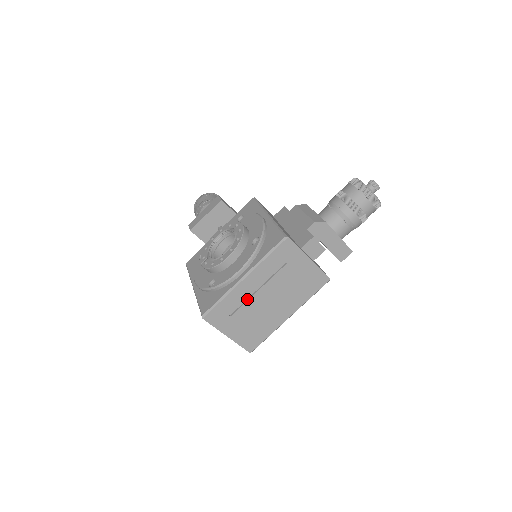
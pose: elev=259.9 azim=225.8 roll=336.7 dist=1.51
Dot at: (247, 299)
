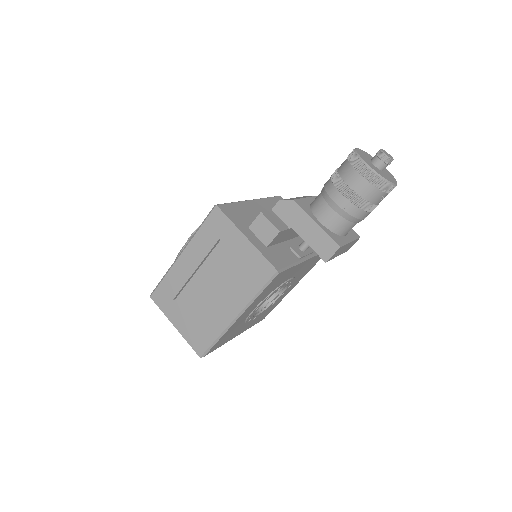
Dot at: (188, 282)
